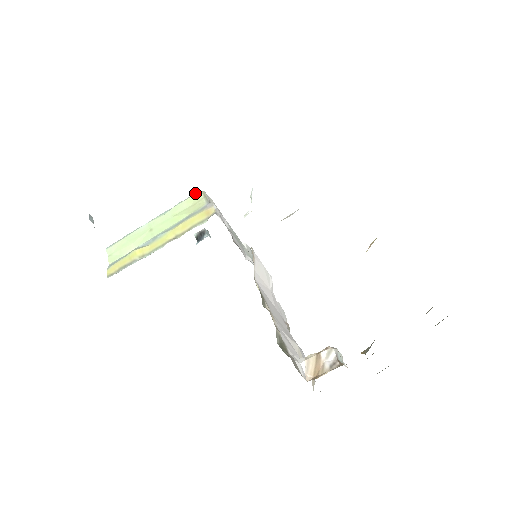
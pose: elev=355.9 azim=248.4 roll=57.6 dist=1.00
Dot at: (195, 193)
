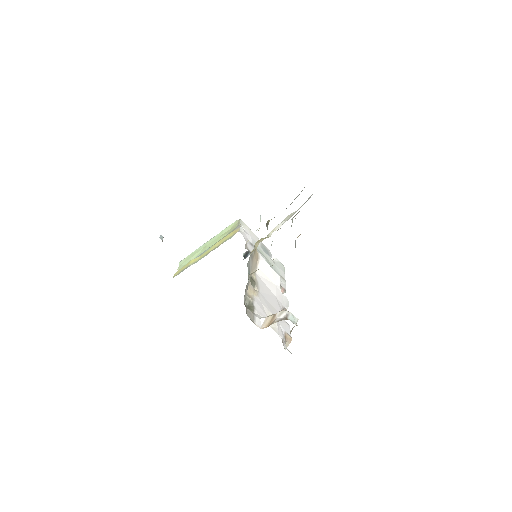
Dot at: (235, 221)
